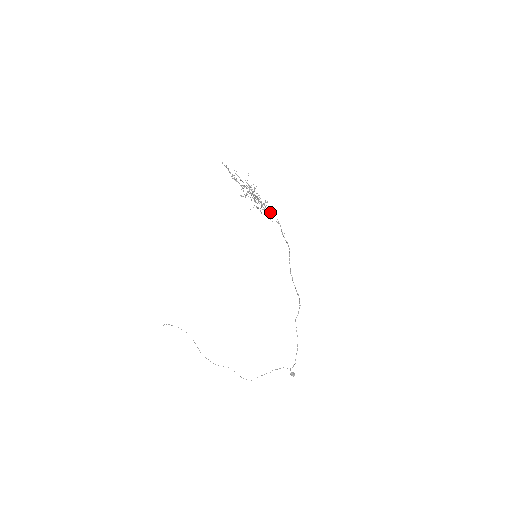
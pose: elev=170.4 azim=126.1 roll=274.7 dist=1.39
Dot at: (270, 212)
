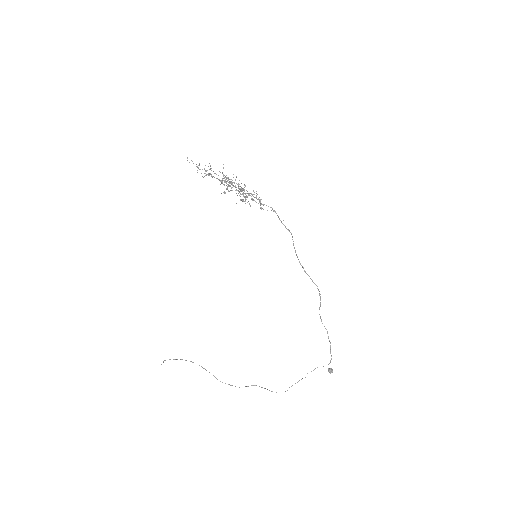
Dot at: (260, 201)
